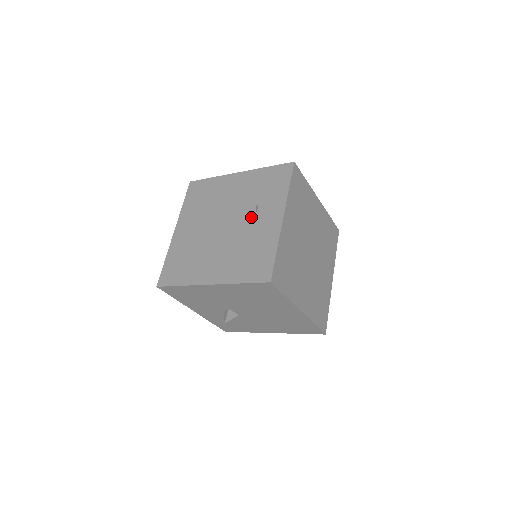
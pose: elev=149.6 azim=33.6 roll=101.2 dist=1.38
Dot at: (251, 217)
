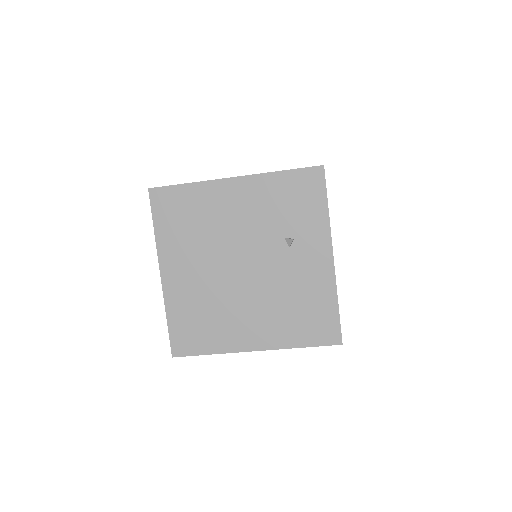
Dot at: (283, 255)
